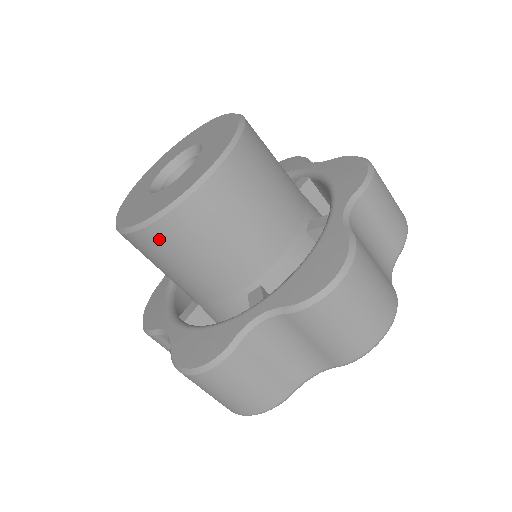
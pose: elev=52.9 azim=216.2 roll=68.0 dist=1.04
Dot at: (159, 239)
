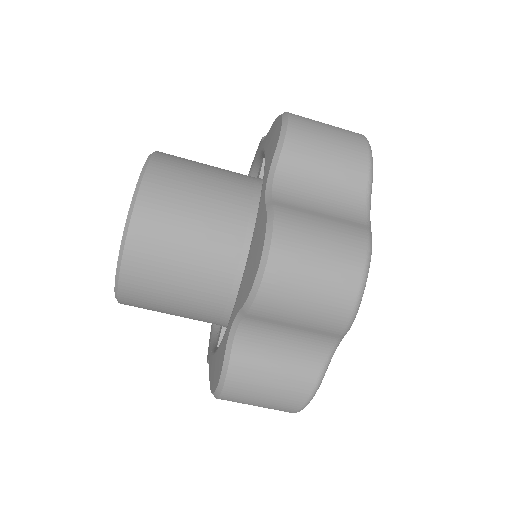
Dot at: (149, 220)
